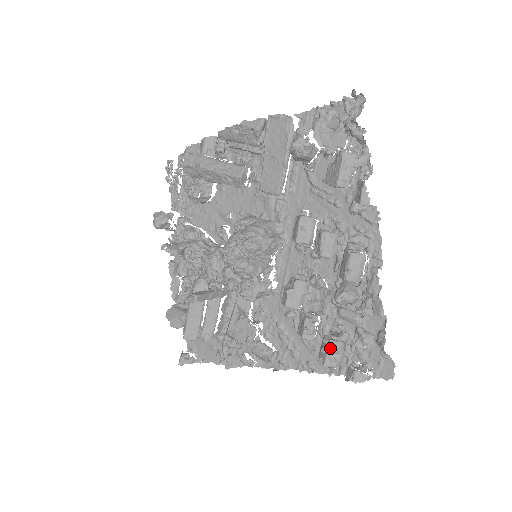
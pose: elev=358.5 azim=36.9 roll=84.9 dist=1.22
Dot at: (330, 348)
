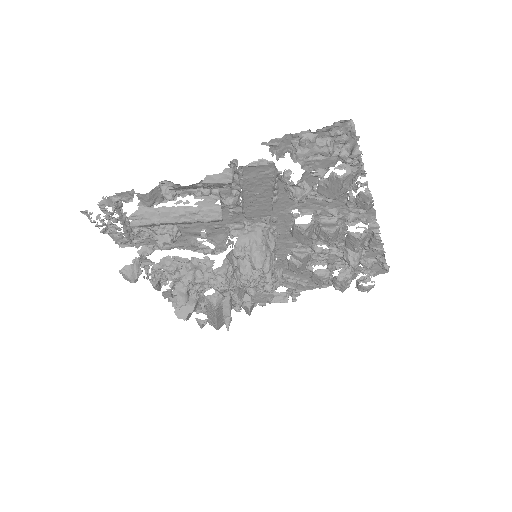
Dot at: (346, 284)
